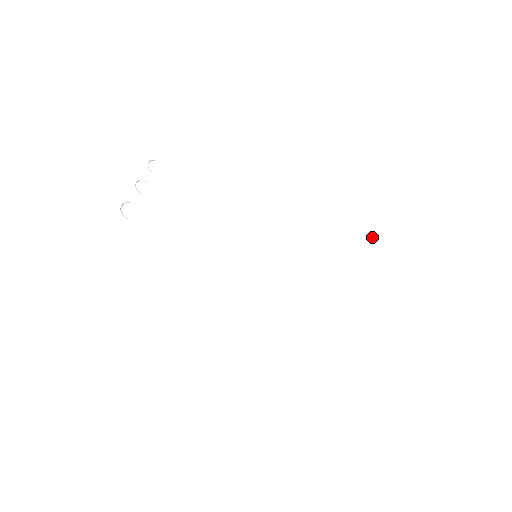
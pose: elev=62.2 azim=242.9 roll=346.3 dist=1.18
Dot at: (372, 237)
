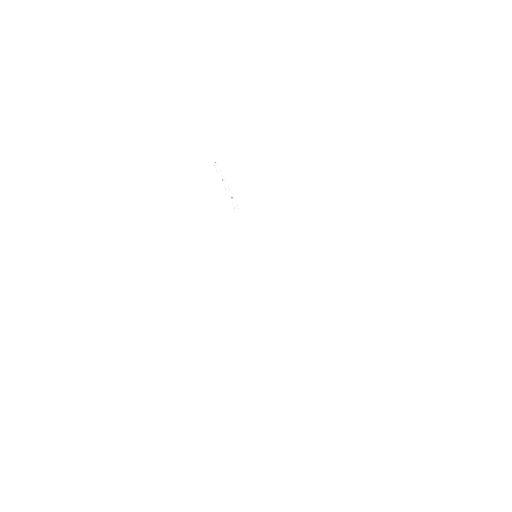
Dot at: (342, 272)
